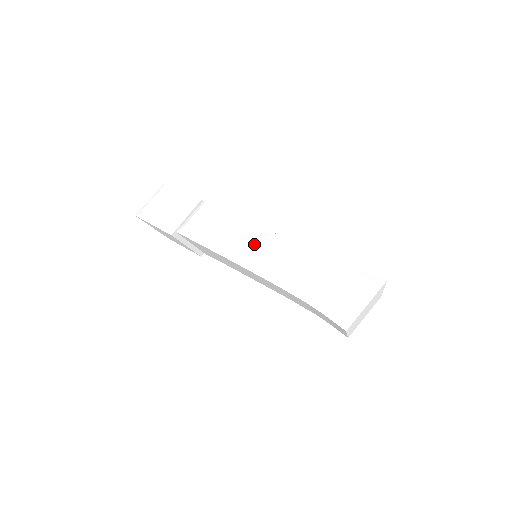
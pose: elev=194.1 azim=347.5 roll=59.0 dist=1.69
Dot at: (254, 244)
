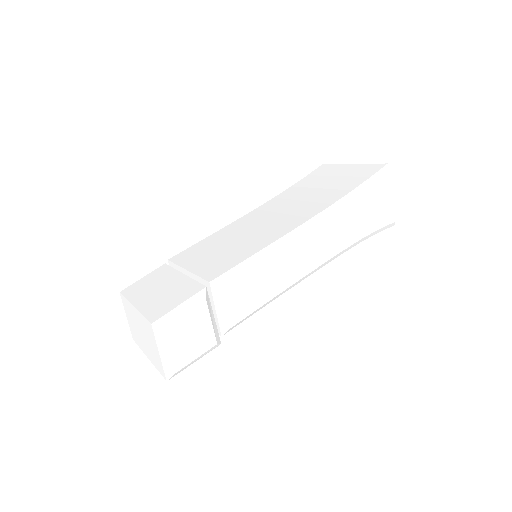
Dot at: (295, 258)
